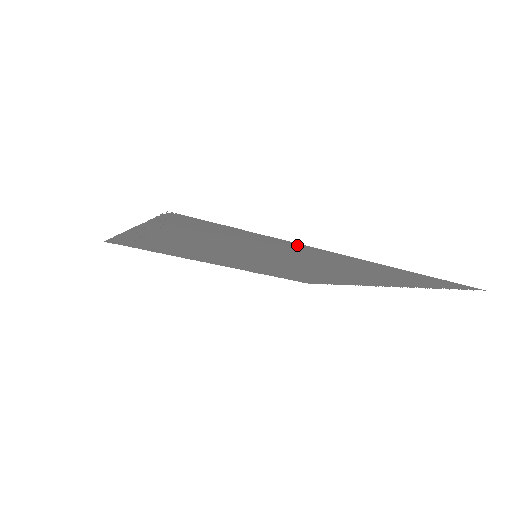
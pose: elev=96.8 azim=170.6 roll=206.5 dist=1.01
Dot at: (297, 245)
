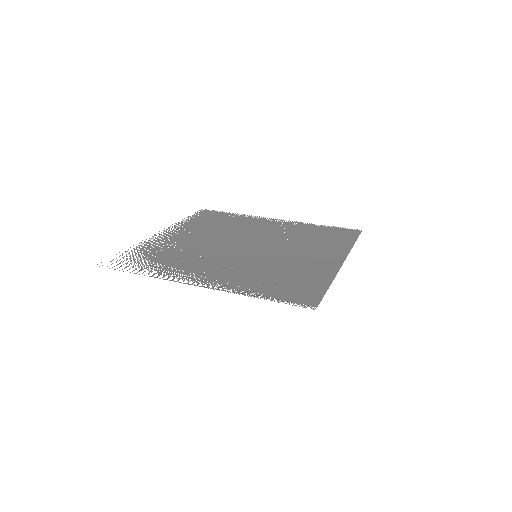
Dot at: occluded
